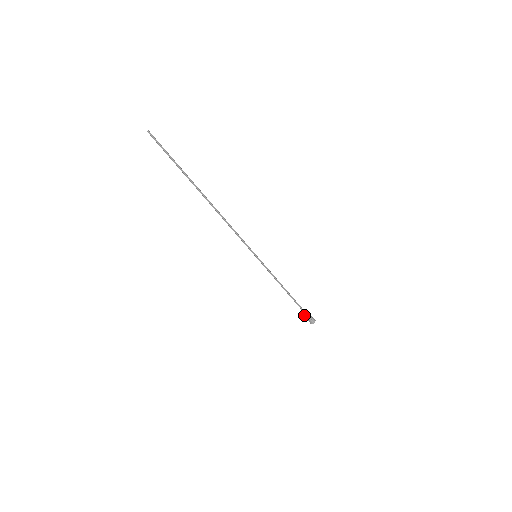
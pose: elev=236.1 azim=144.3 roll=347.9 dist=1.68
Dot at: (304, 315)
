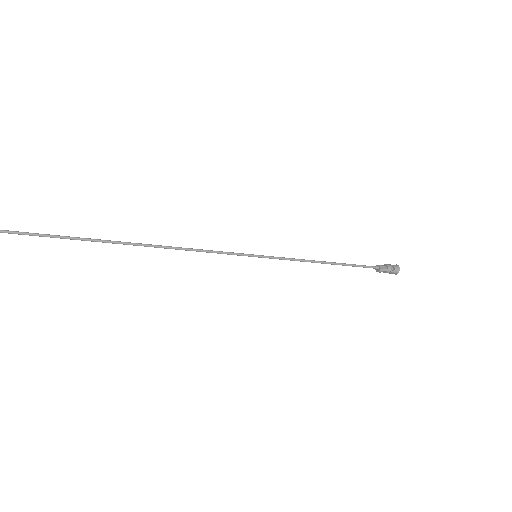
Dot at: occluded
